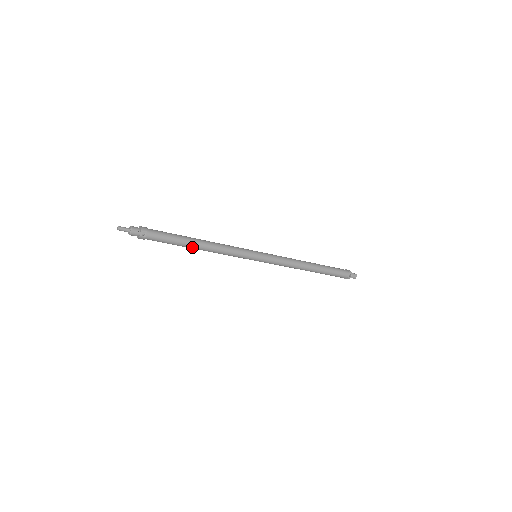
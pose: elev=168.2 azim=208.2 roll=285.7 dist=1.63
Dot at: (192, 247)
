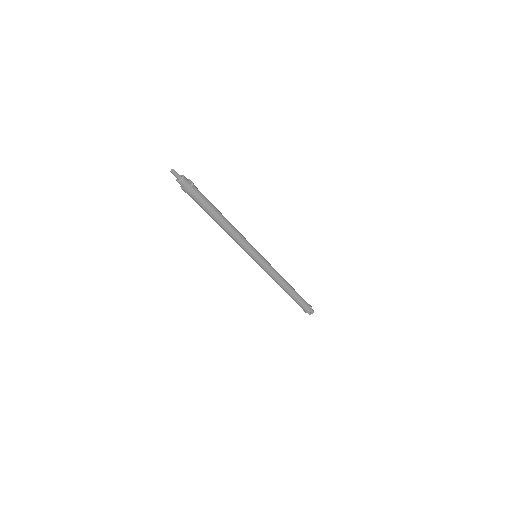
Dot at: (220, 219)
